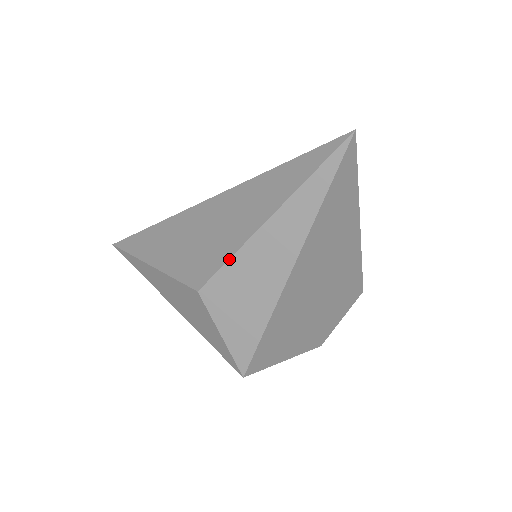
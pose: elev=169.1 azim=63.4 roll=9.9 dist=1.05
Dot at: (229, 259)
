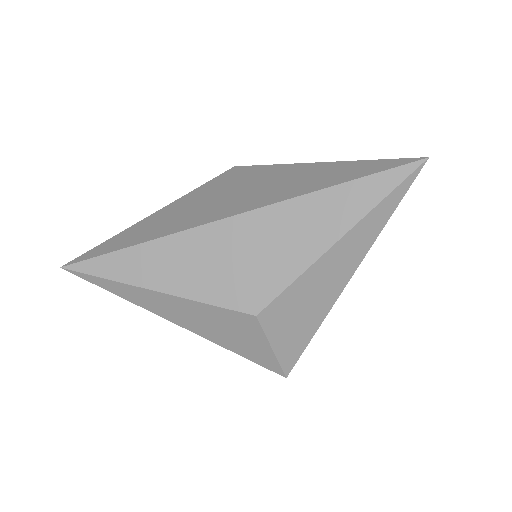
Dot at: (295, 280)
